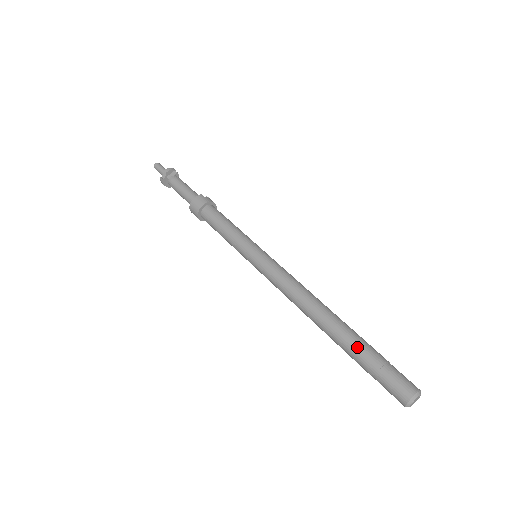
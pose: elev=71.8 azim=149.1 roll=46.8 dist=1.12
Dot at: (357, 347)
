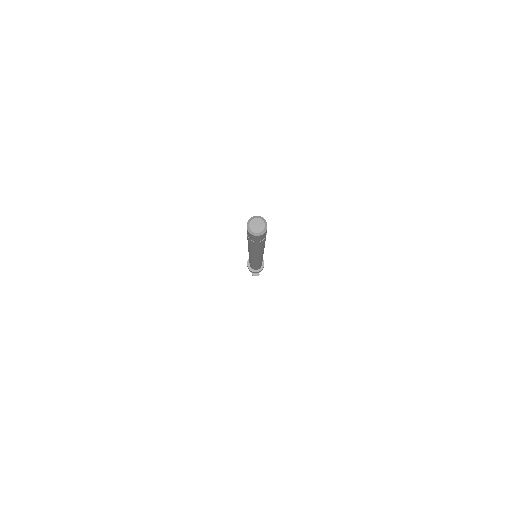
Dot at: occluded
